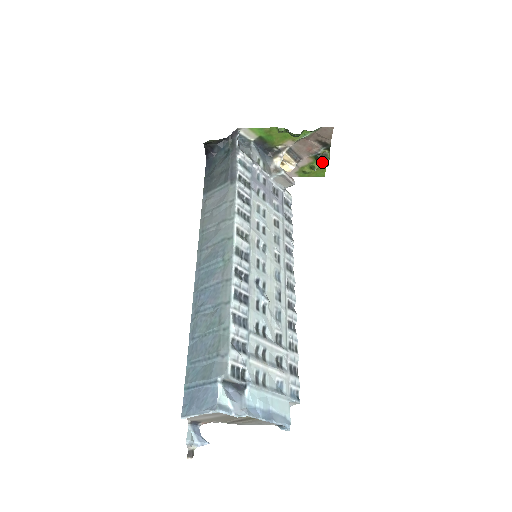
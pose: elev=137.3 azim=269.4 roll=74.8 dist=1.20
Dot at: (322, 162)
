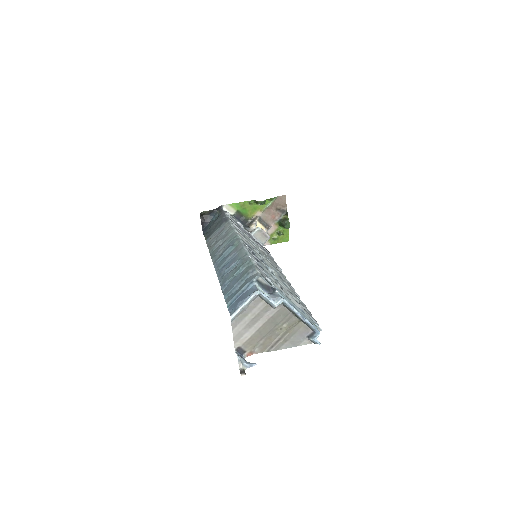
Dot at: (285, 224)
